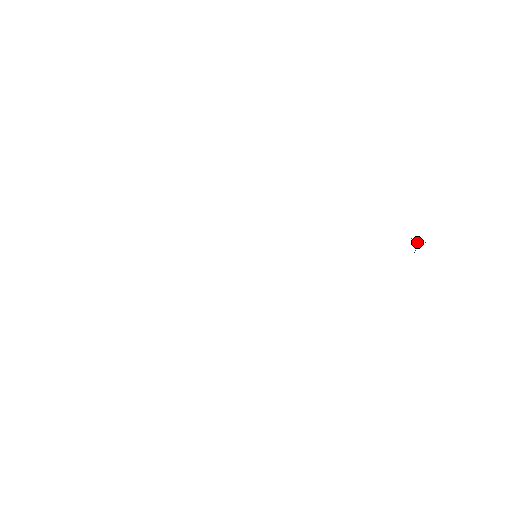
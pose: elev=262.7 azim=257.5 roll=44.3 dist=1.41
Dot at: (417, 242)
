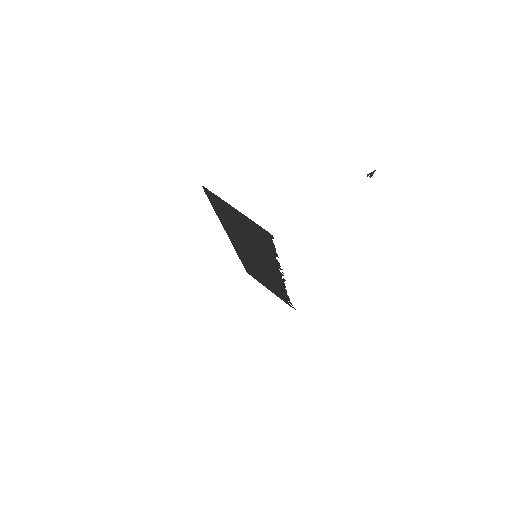
Dot at: (371, 176)
